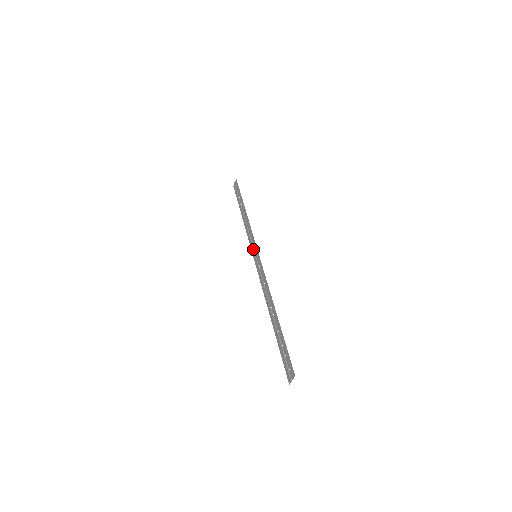
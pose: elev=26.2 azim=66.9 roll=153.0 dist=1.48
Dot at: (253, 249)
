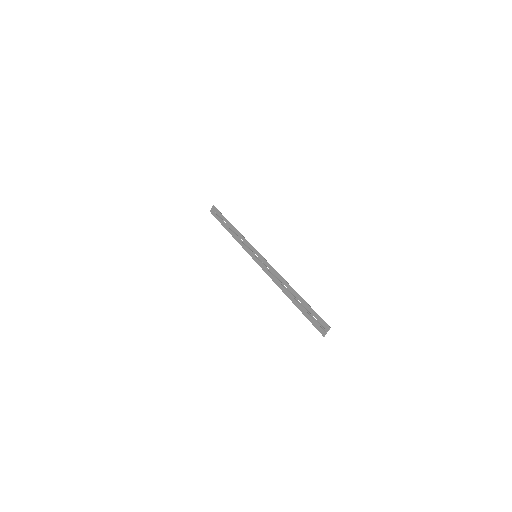
Dot at: (252, 251)
